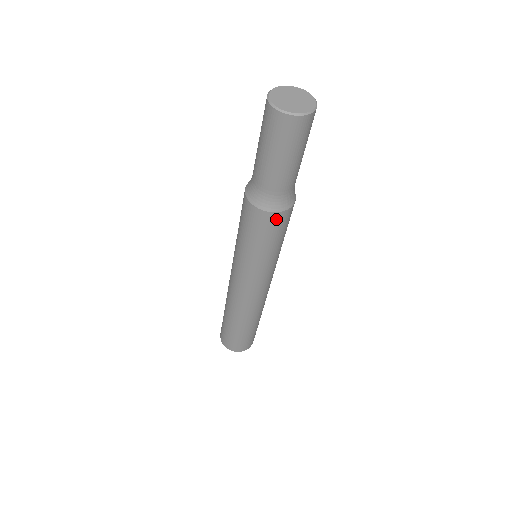
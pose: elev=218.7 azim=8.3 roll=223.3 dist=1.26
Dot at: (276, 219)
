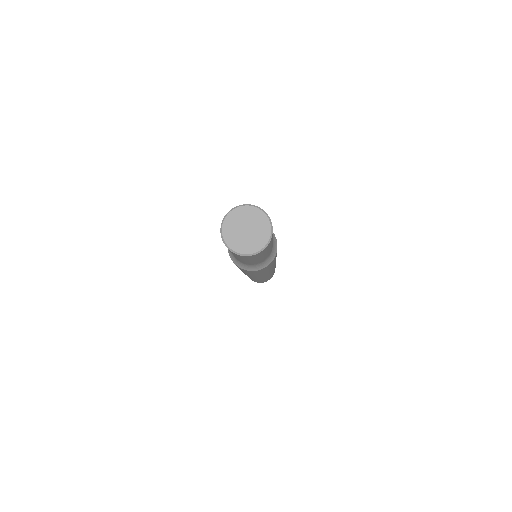
Dot at: occluded
